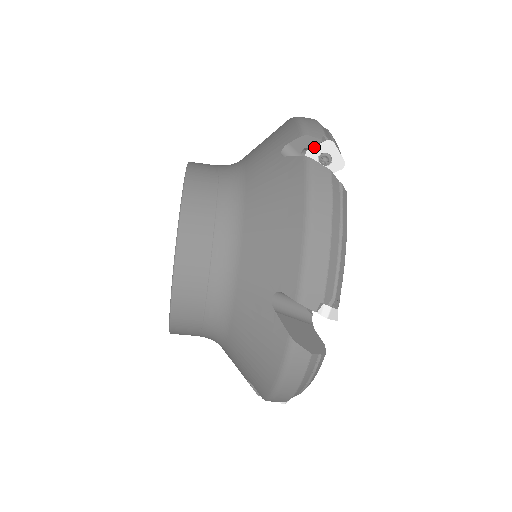
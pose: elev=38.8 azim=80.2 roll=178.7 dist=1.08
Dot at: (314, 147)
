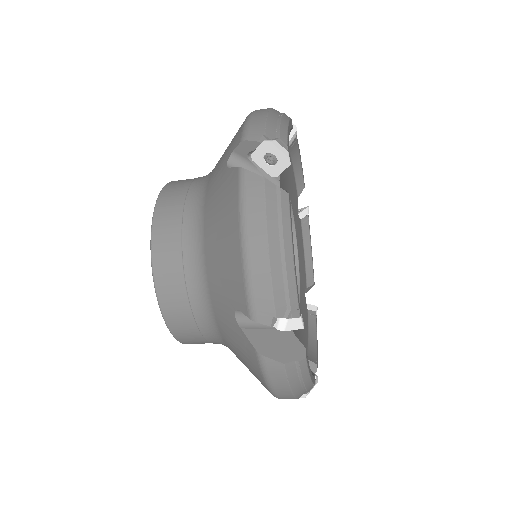
Dot at: (256, 150)
